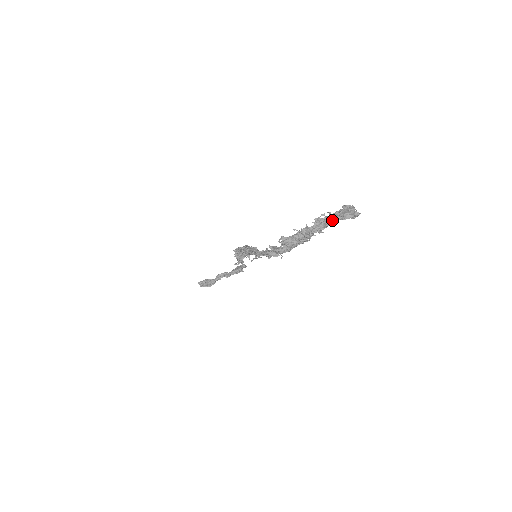
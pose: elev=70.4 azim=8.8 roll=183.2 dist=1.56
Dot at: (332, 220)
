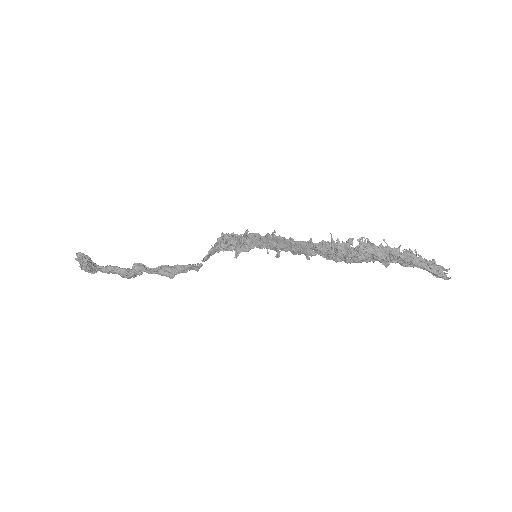
Dot at: (421, 264)
